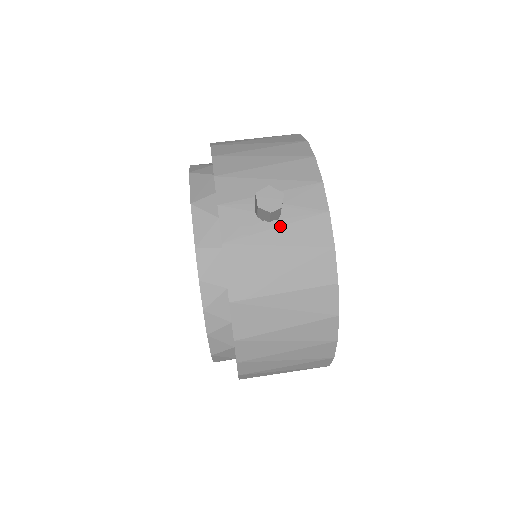
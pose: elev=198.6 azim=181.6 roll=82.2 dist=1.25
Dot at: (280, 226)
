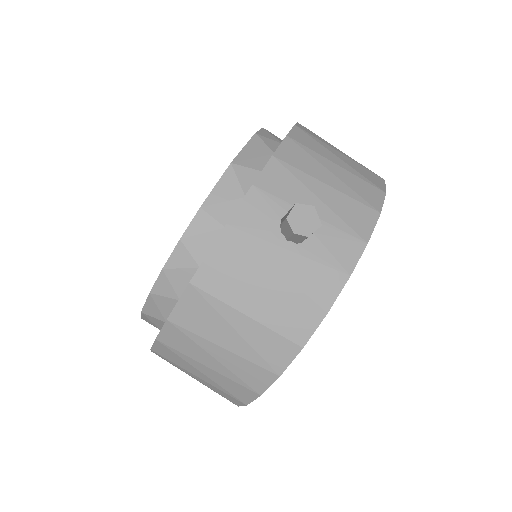
Dot at: (293, 252)
